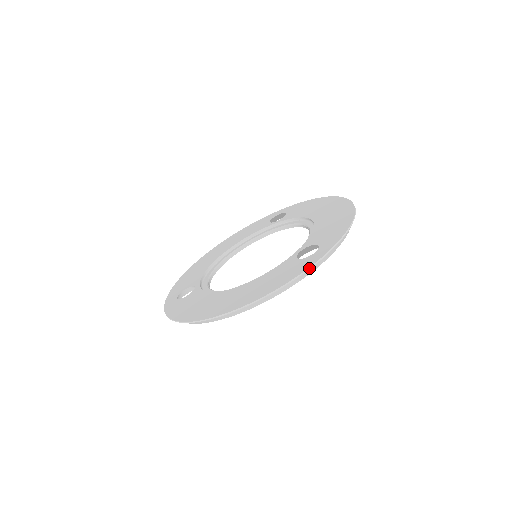
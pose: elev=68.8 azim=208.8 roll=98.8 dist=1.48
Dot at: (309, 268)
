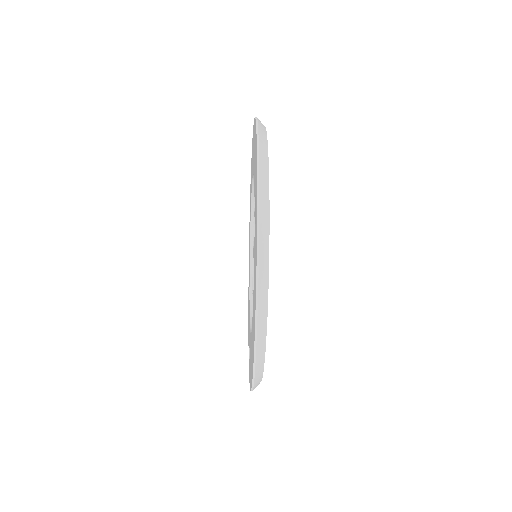
Dot at: (258, 225)
